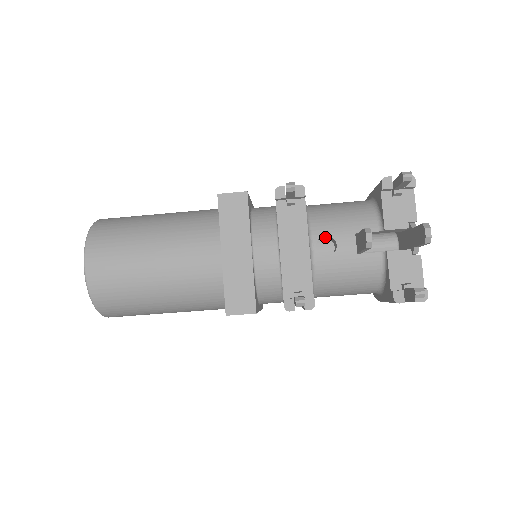
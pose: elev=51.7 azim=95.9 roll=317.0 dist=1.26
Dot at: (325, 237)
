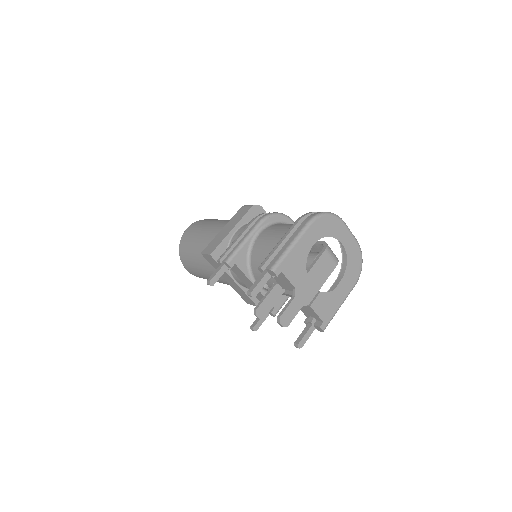
Dot at: occluded
